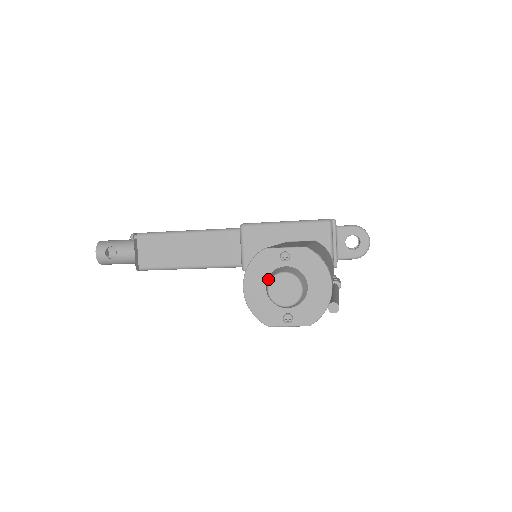
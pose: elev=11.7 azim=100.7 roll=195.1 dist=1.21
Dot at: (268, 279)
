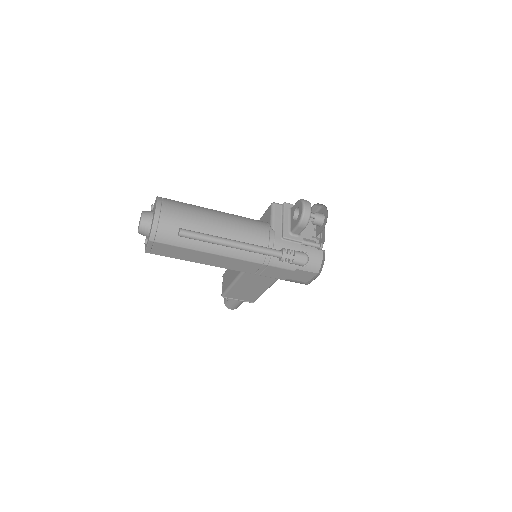
Dot at: occluded
